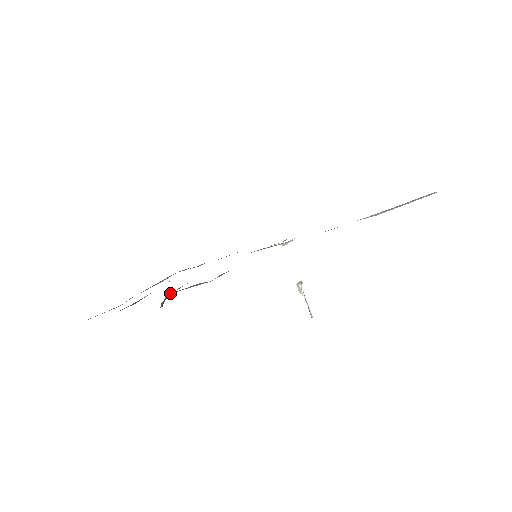
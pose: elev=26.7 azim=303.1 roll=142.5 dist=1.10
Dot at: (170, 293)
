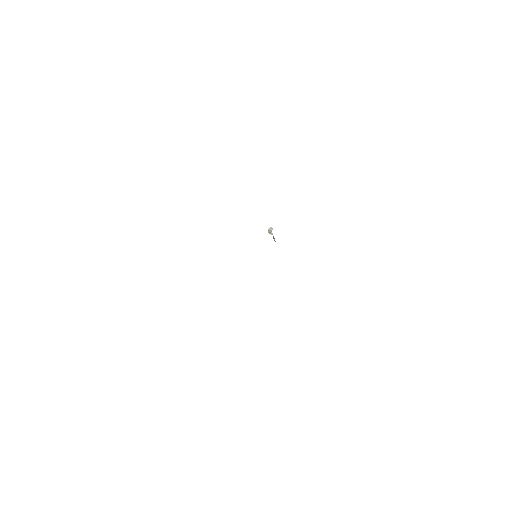
Dot at: occluded
